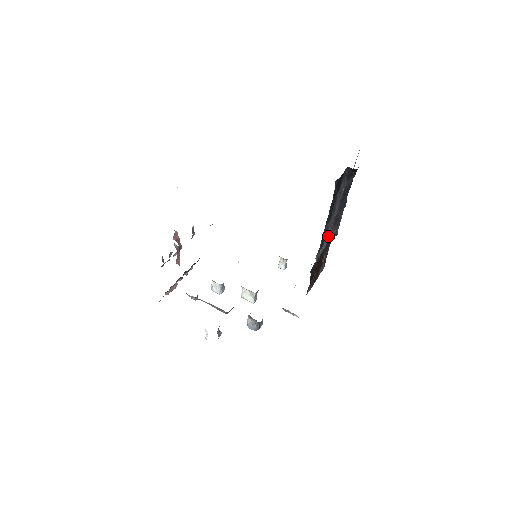
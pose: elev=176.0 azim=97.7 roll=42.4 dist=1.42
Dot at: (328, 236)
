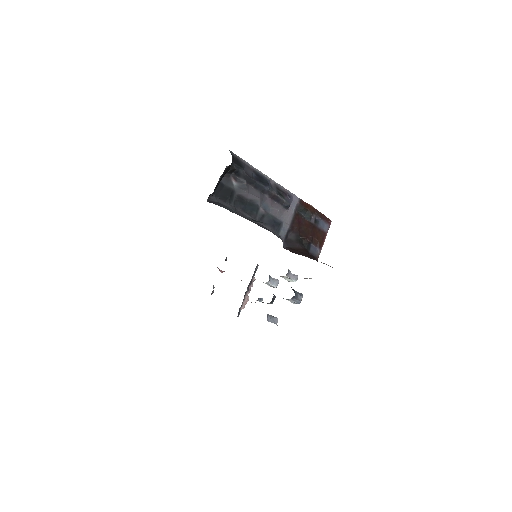
Dot at: (285, 210)
